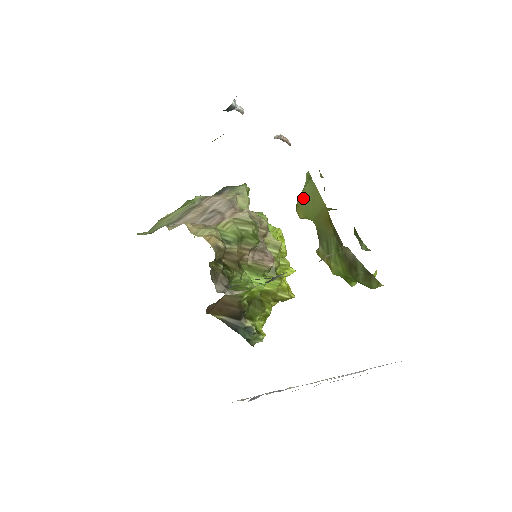
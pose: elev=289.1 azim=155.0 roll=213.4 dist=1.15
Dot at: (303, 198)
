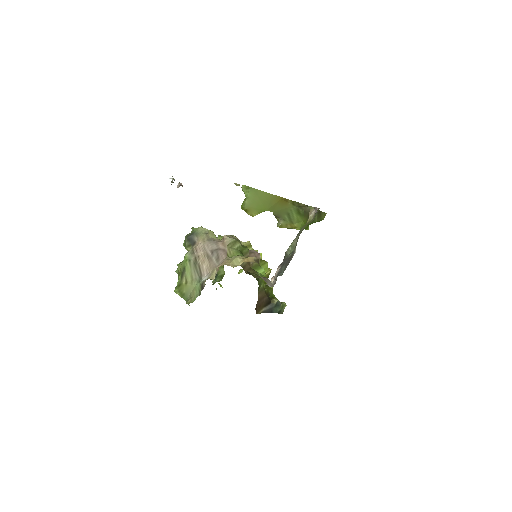
Dot at: (250, 203)
